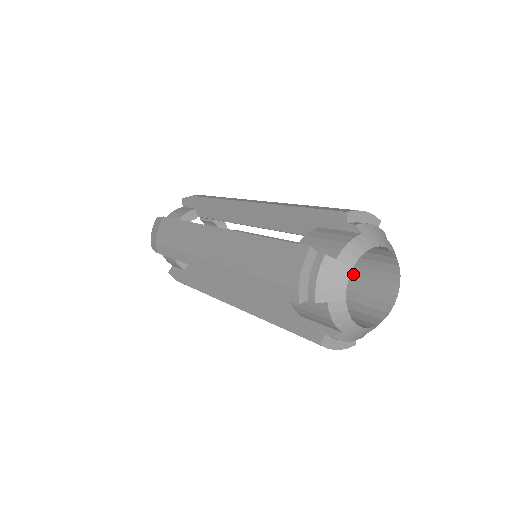
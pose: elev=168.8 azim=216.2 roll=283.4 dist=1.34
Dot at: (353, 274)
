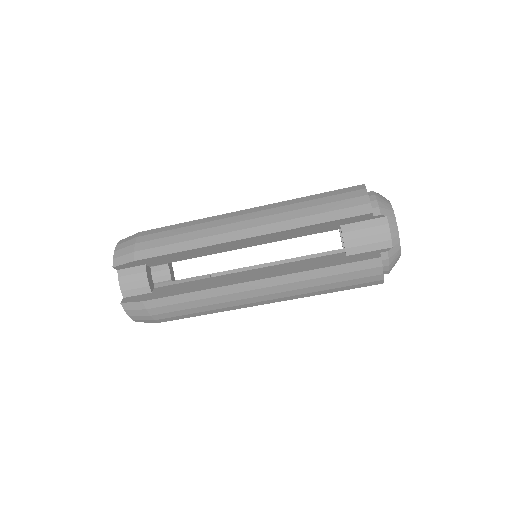
Dot at: occluded
